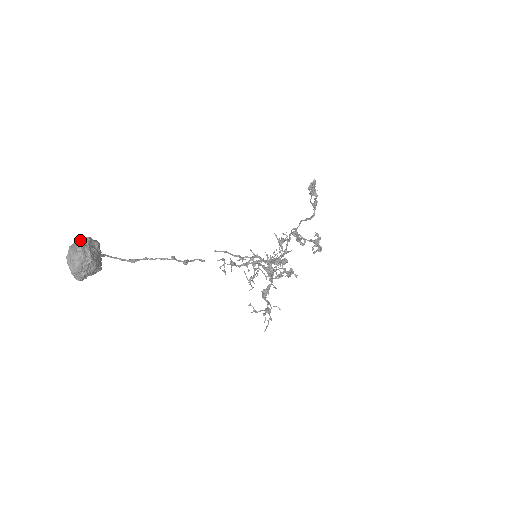
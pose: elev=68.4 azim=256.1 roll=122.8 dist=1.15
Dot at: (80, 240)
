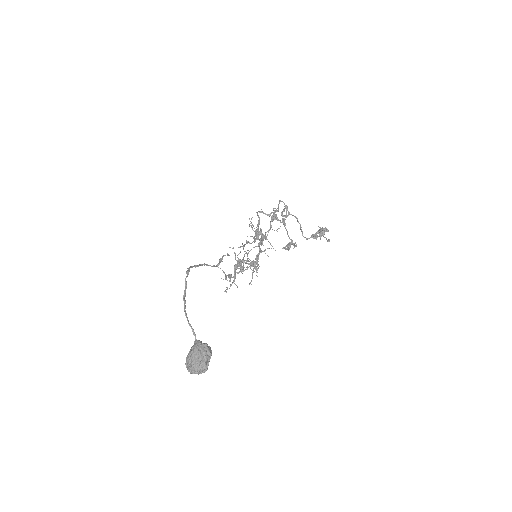
Dot at: (206, 356)
